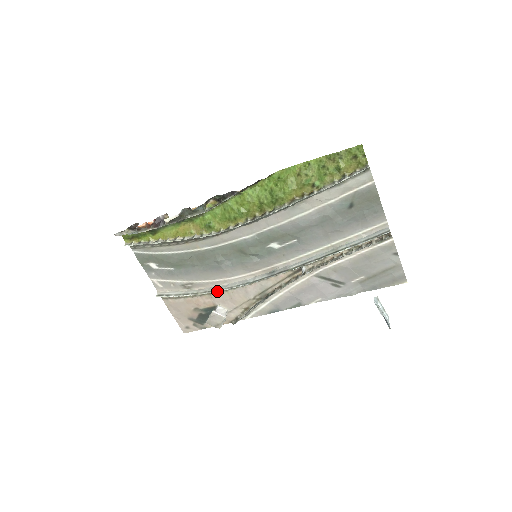
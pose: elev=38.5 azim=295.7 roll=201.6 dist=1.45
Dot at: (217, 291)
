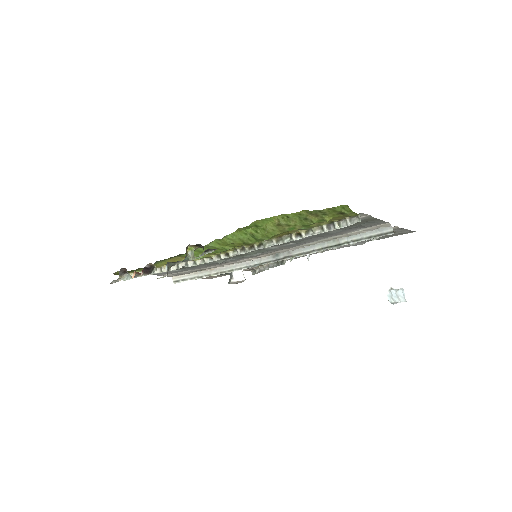
Dot at: occluded
